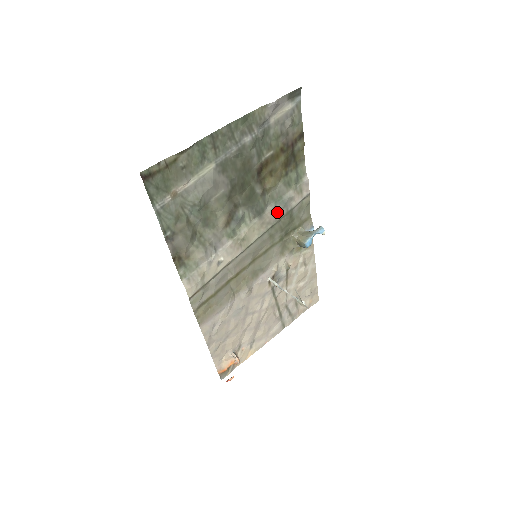
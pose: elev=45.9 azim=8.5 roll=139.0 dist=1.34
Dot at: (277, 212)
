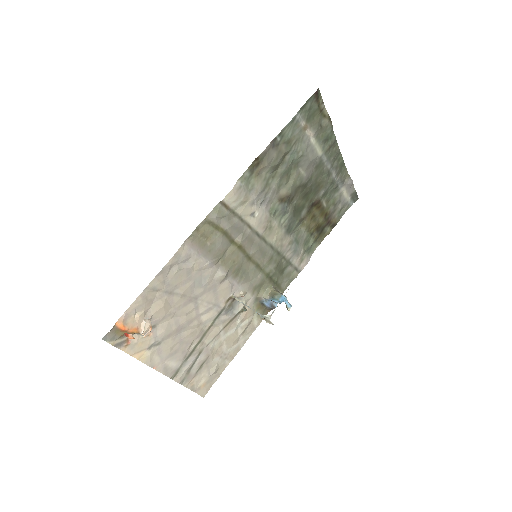
Dot at: (289, 248)
